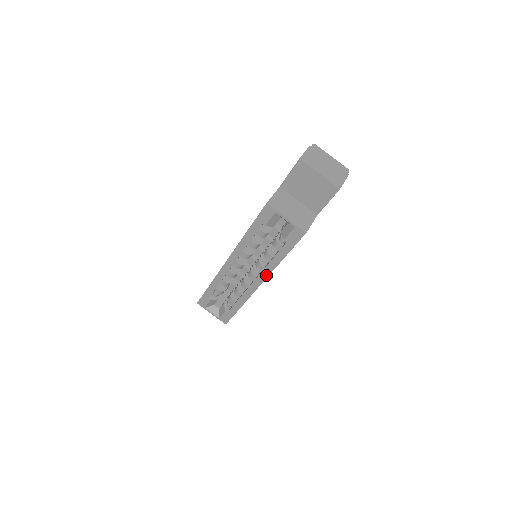
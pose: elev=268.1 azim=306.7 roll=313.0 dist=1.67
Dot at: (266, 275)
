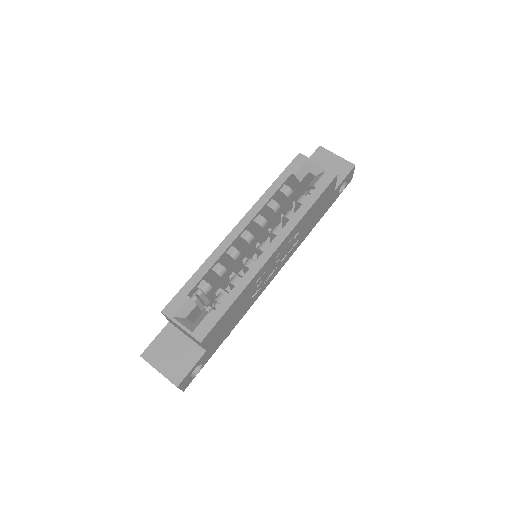
Dot at: (286, 233)
